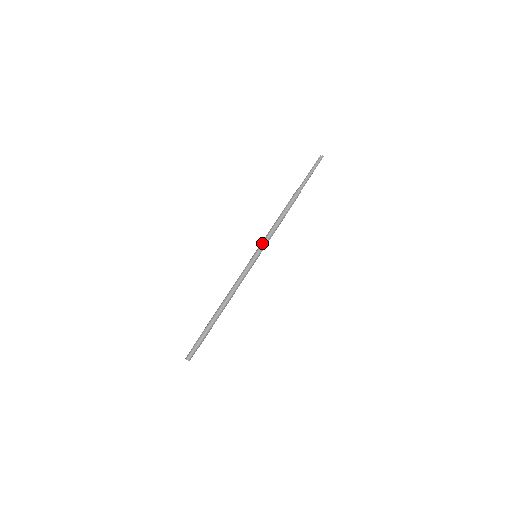
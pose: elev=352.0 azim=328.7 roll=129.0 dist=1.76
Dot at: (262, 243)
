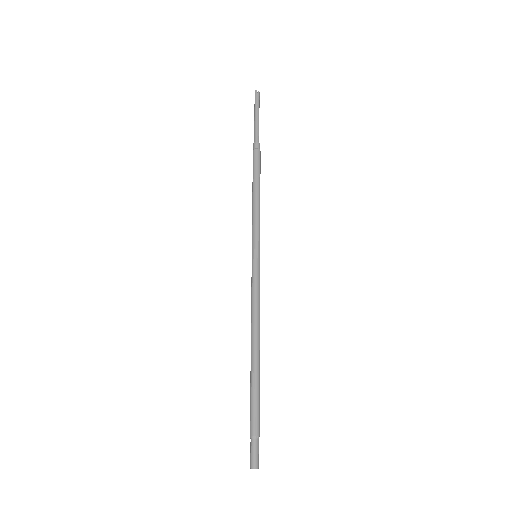
Dot at: (258, 234)
